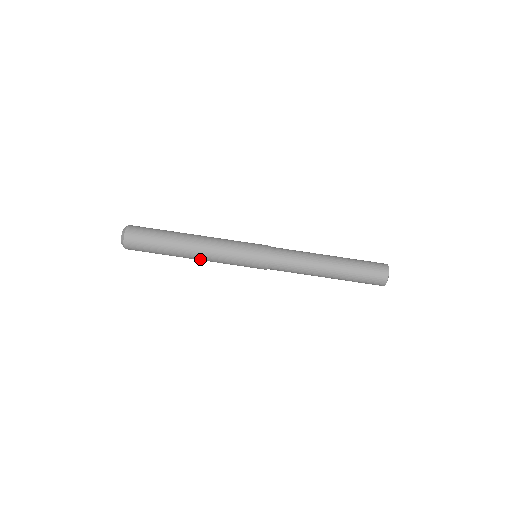
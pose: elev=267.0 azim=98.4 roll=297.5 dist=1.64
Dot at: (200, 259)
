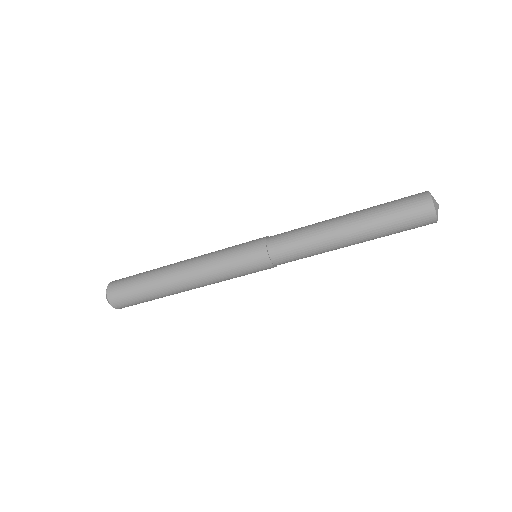
Dot at: occluded
